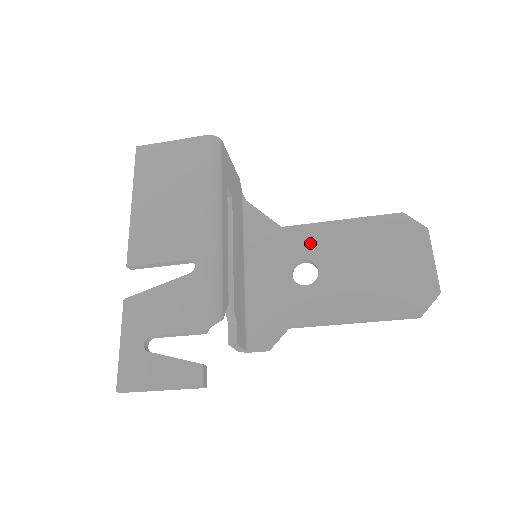
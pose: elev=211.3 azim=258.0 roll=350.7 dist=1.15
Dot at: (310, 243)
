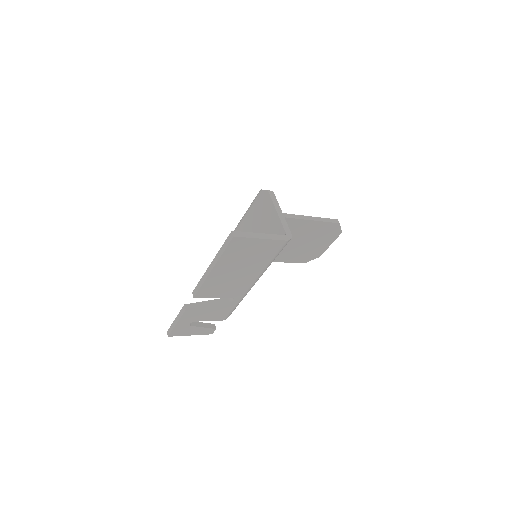
Dot at: occluded
